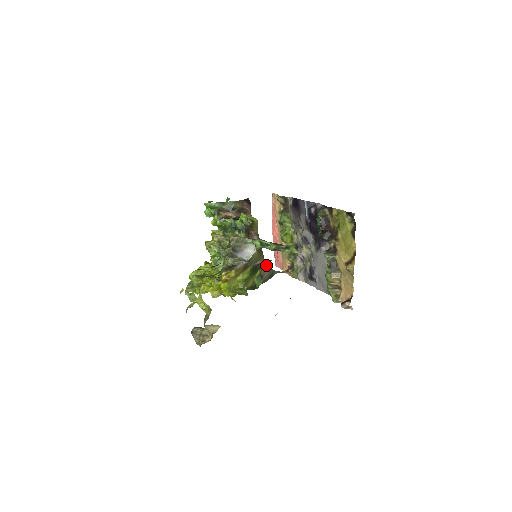
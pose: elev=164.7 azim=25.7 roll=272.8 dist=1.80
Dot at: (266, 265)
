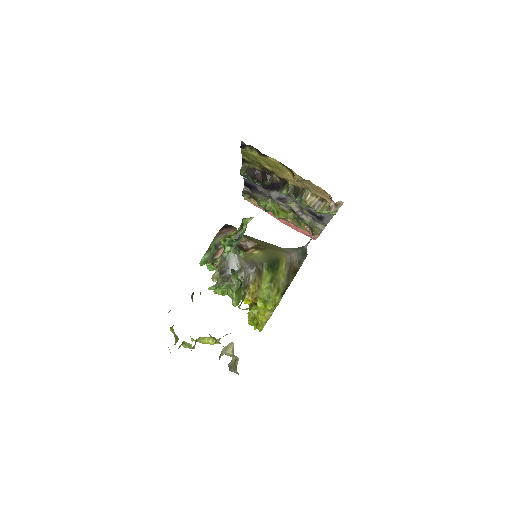
Dot at: (288, 251)
